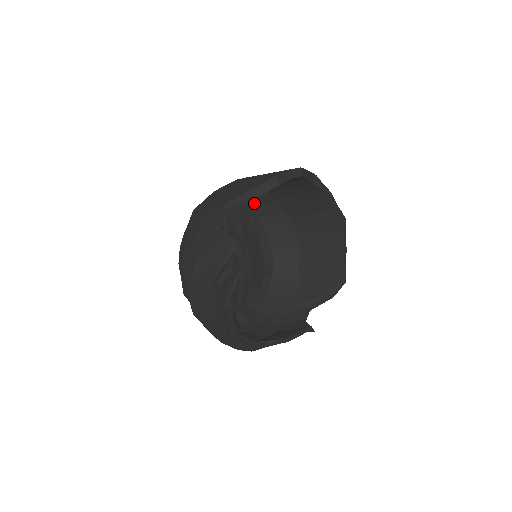
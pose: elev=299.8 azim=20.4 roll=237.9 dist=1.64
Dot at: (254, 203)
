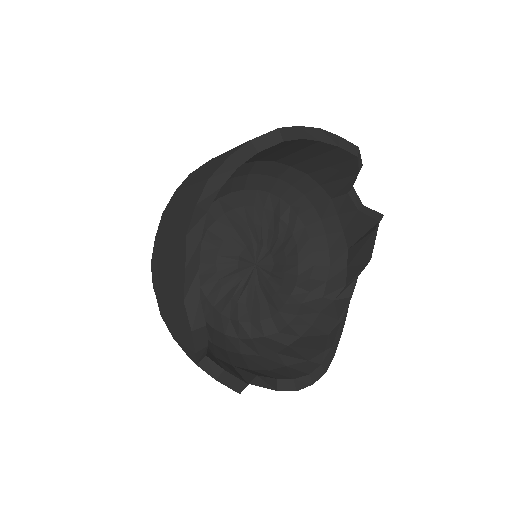
Dot at: occluded
